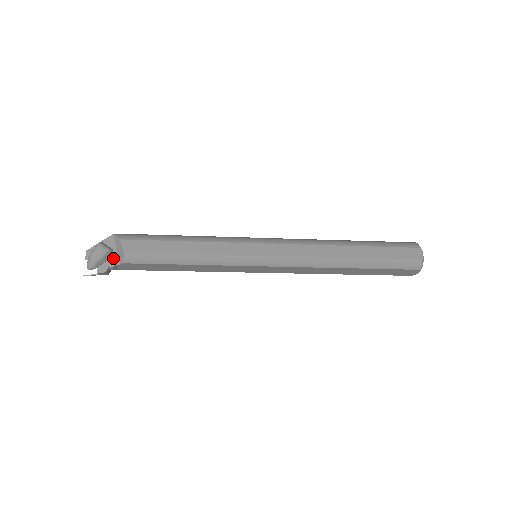
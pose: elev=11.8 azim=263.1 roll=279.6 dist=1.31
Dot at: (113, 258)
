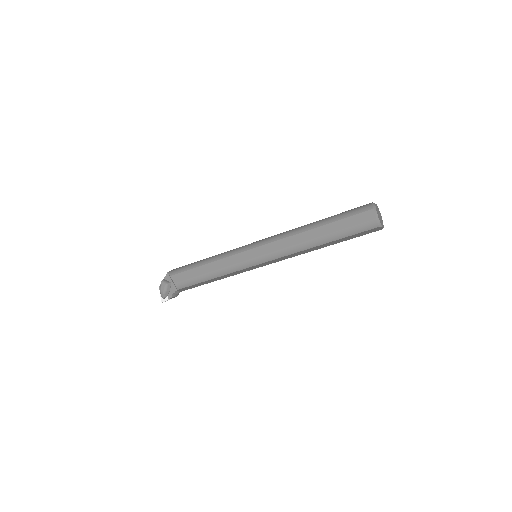
Dot at: (173, 288)
